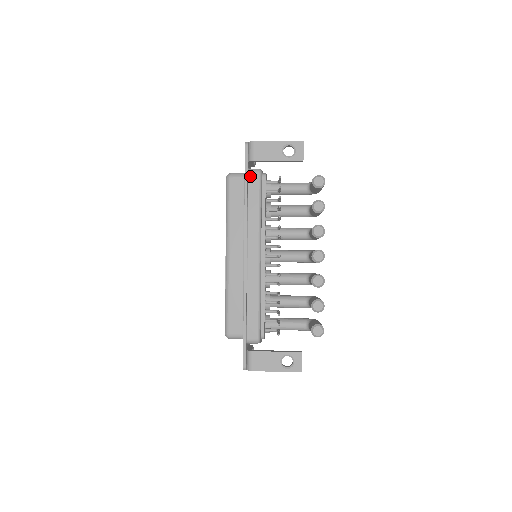
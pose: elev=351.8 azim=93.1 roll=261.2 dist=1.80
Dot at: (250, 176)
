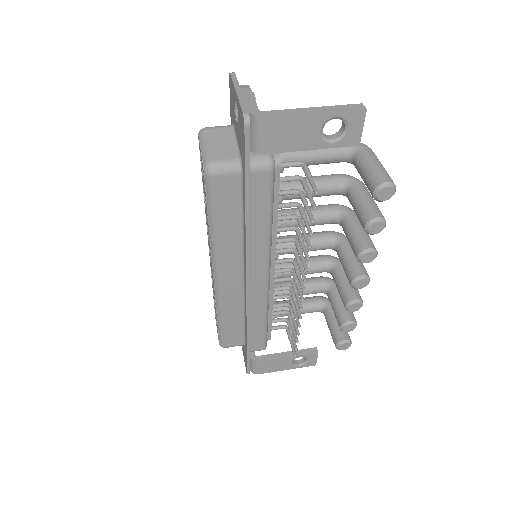
Dot at: (254, 176)
